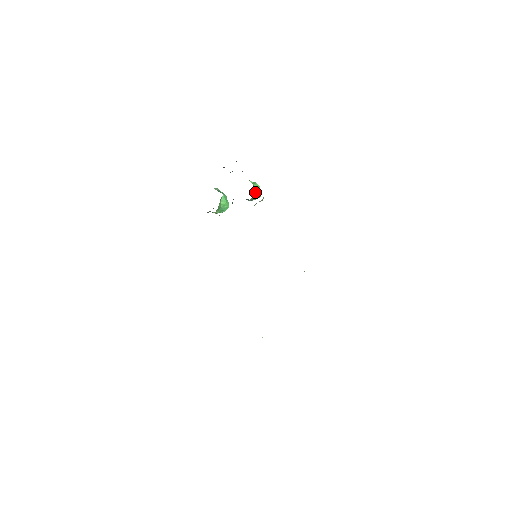
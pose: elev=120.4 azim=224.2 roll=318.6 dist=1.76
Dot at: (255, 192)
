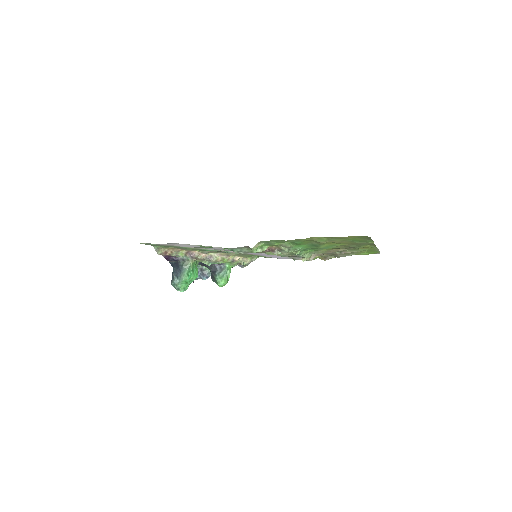
Dot at: occluded
